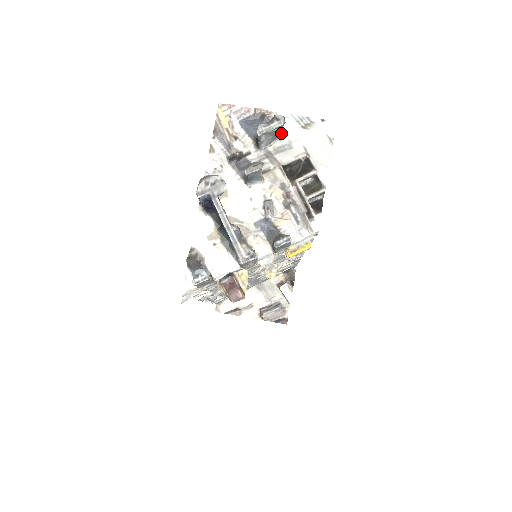
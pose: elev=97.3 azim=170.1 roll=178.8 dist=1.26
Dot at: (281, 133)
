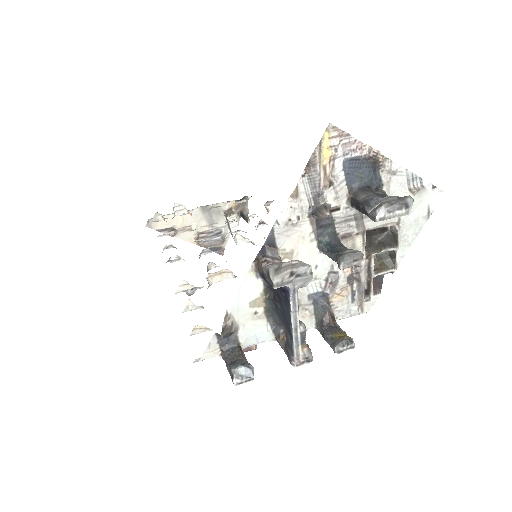
Dot at: occluded
